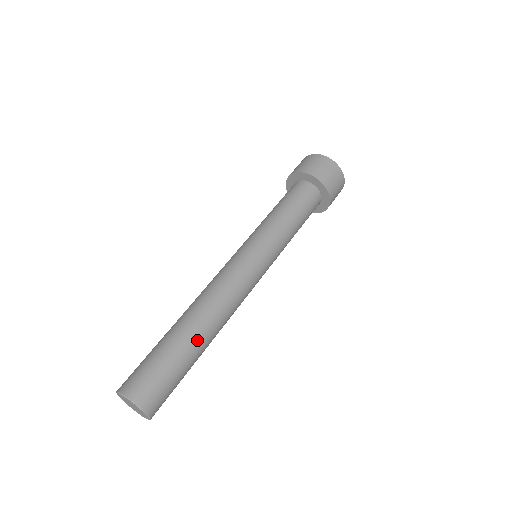
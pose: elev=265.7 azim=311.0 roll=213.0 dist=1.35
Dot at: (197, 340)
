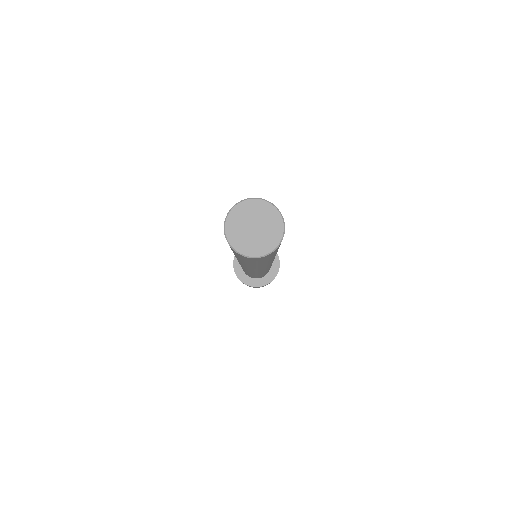
Dot at: occluded
